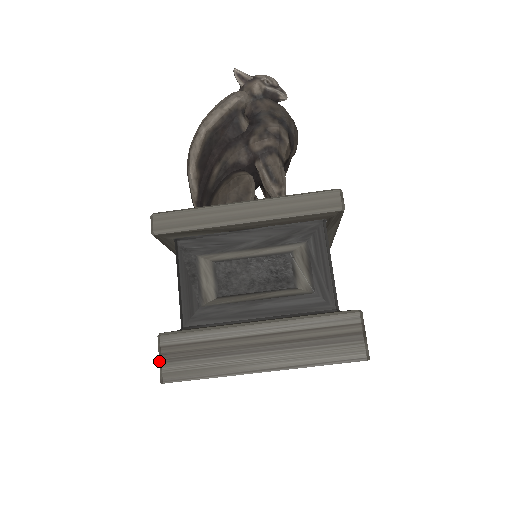
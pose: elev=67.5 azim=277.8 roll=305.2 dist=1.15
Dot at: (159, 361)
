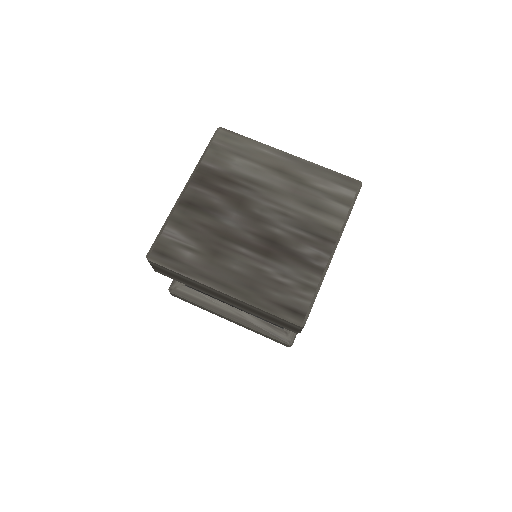
Dot at: occluded
